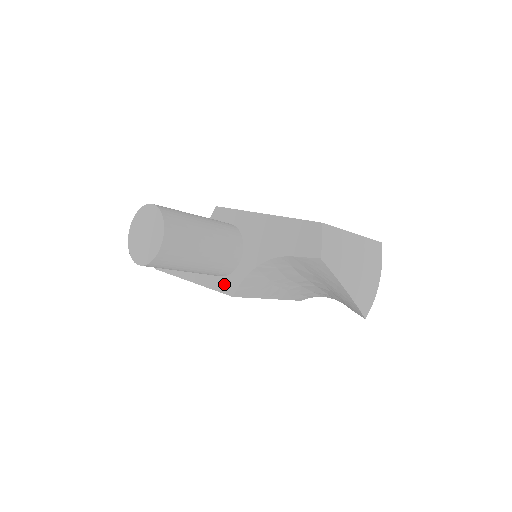
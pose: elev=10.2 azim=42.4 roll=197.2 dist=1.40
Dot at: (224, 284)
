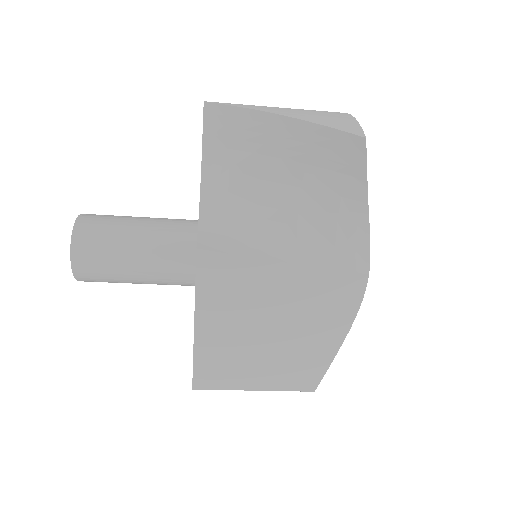
Dot at: occluded
